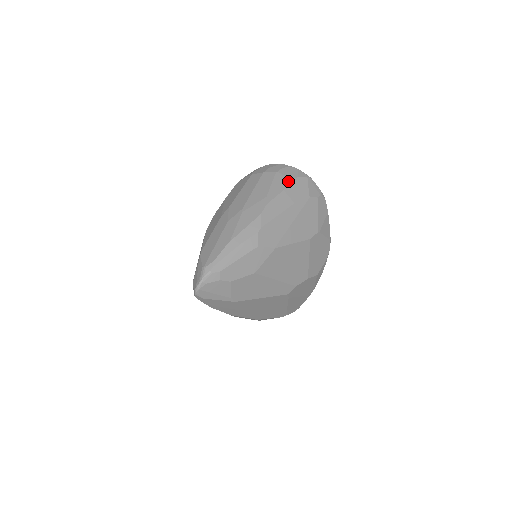
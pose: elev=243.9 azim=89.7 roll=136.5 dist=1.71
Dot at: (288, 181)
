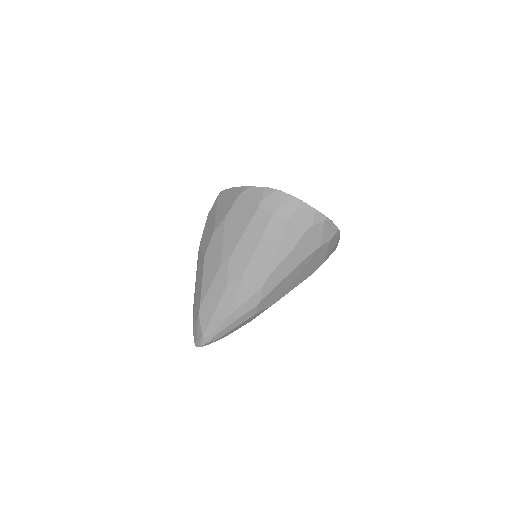
Dot at: (299, 236)
